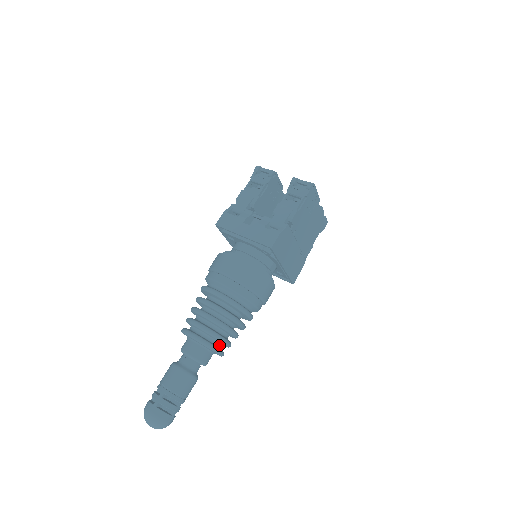
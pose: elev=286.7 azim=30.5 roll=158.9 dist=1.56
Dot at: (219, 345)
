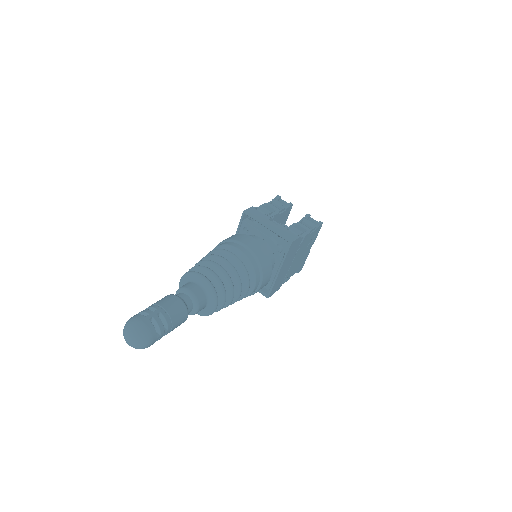
Dot at: occluded
